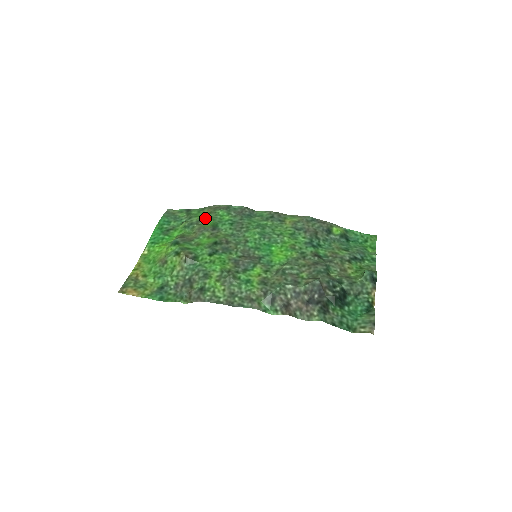
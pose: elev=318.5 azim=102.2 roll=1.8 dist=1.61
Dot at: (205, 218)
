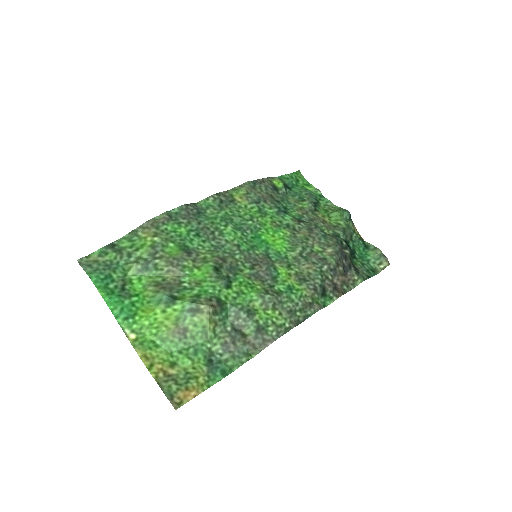
Dot at: (158, 245)
